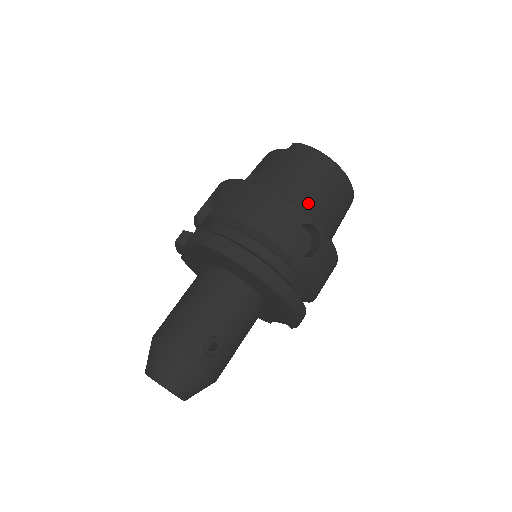
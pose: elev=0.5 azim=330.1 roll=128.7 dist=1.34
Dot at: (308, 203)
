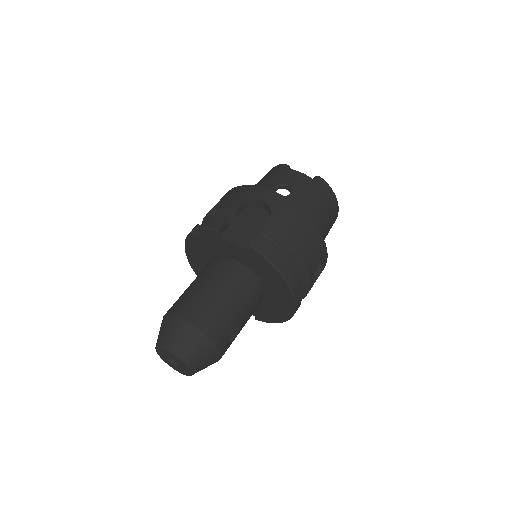
Dot at: occluded
